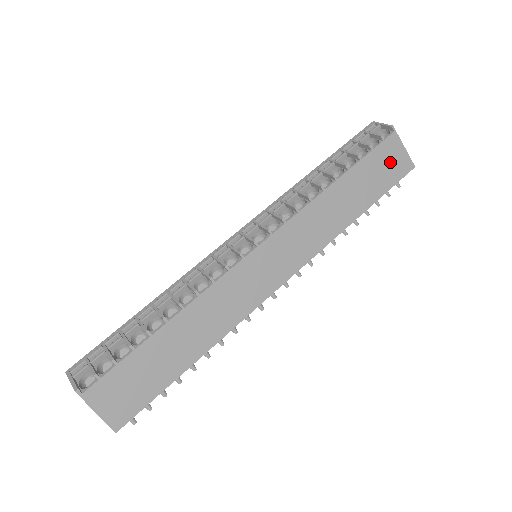
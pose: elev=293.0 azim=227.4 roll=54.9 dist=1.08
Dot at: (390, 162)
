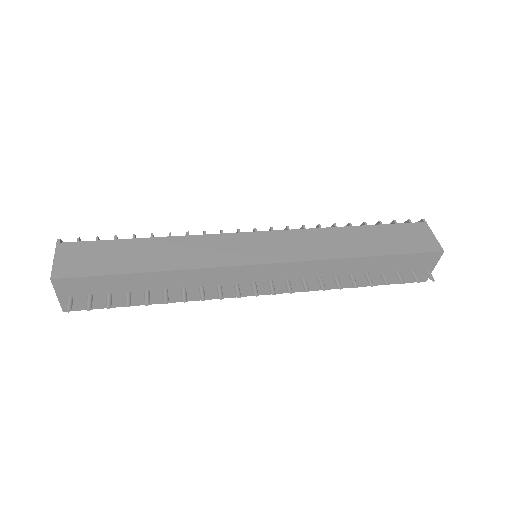
Dot at: (414, 237)
